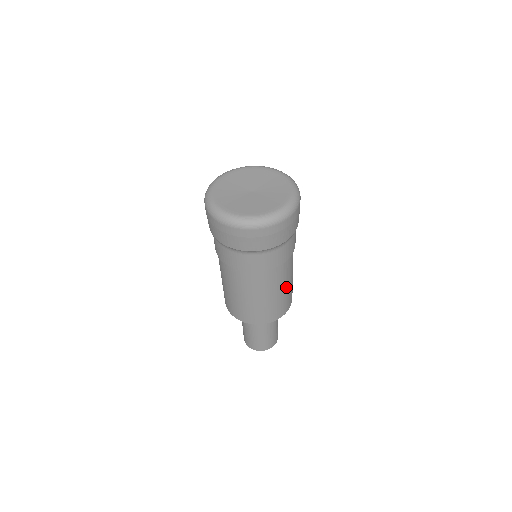
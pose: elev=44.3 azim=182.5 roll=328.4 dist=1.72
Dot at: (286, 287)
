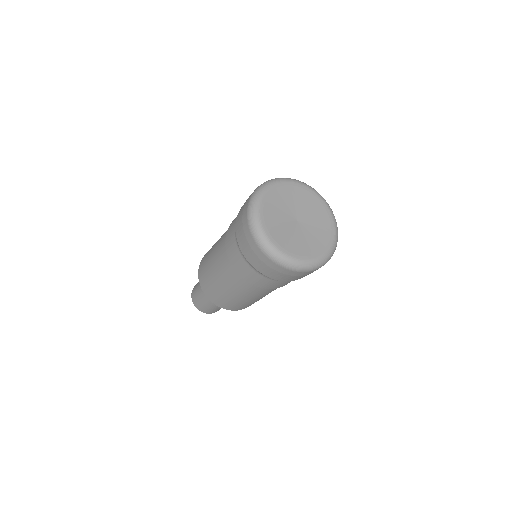
Dot at: (261, 297)
